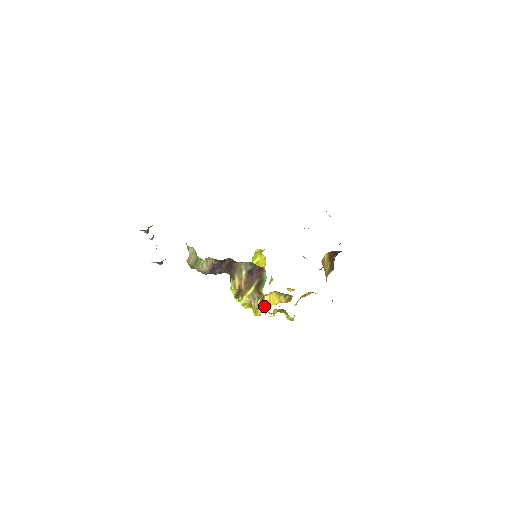
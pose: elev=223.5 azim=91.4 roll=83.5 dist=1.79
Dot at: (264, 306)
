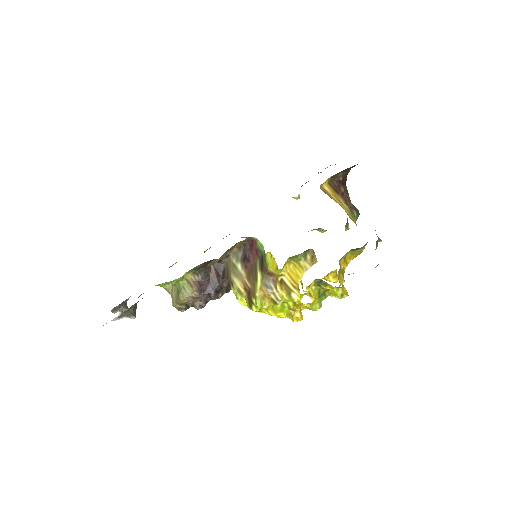
Dot at: (291, 292)
